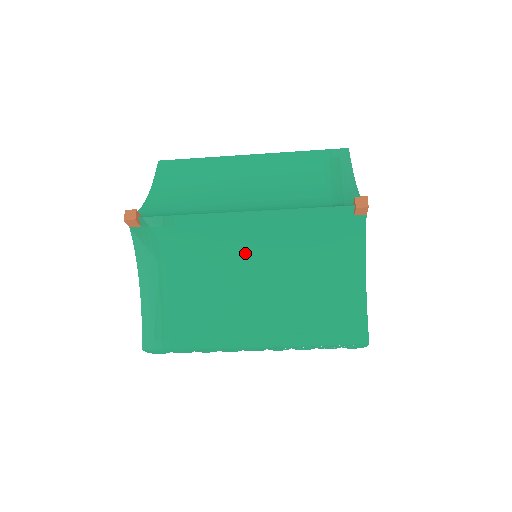
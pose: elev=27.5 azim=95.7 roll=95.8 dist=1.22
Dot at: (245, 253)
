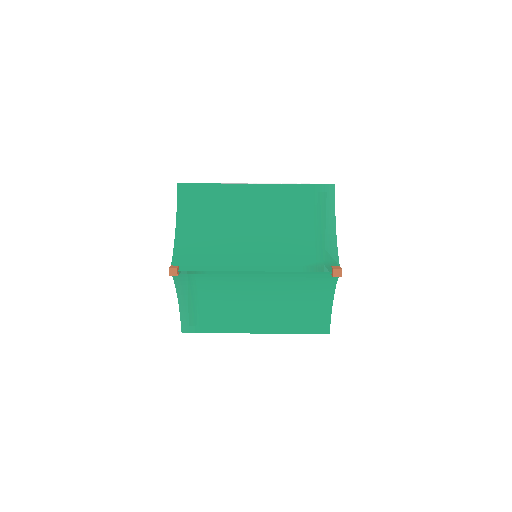
Dot at: (253, 286)
